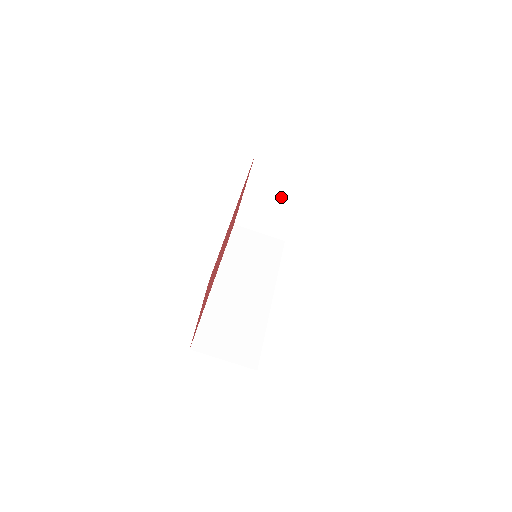
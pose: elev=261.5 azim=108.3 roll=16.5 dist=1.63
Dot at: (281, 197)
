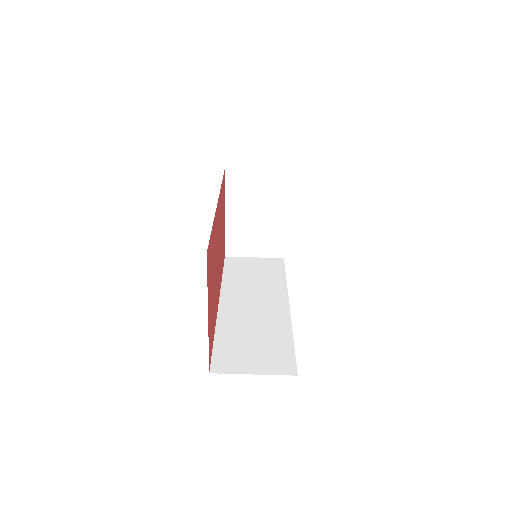
Dot at: (265, 207)
